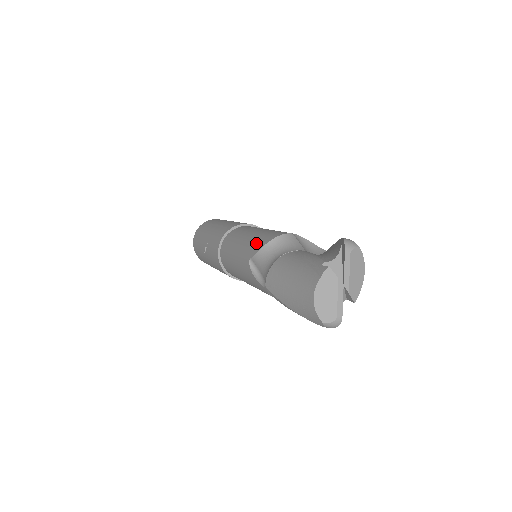
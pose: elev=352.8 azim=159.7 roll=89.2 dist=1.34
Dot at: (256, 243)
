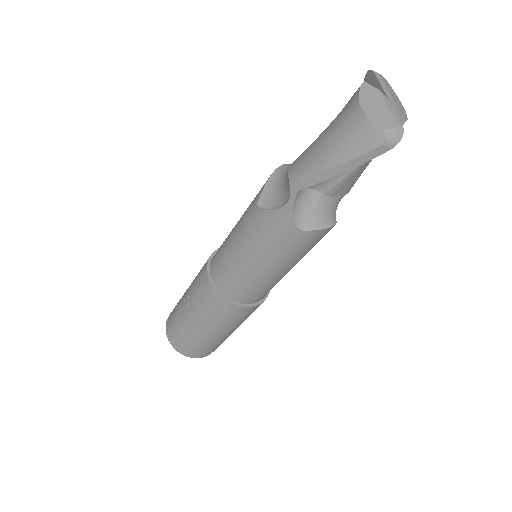
Dot at: occluded
